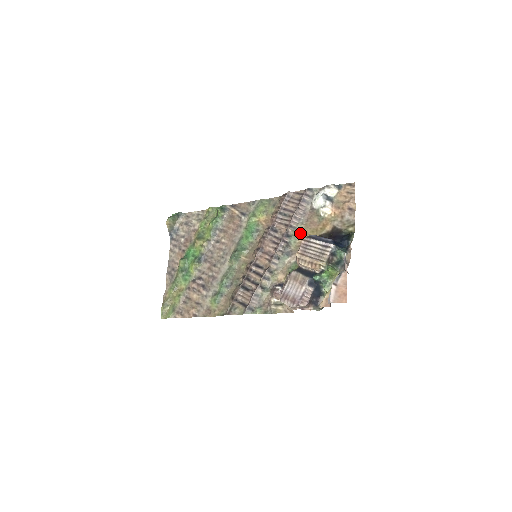
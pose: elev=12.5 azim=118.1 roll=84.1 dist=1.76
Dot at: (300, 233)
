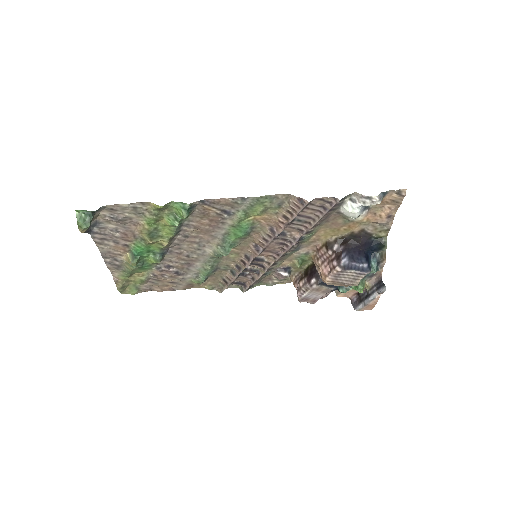
Dot at: (316, 232)
